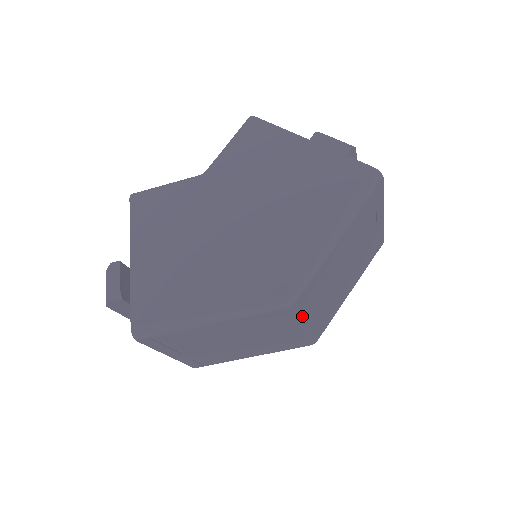
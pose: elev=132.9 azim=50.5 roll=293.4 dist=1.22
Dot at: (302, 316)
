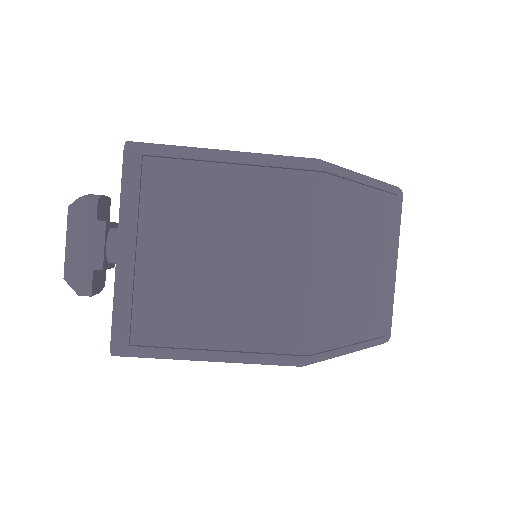
Dot at: (322, 223)
